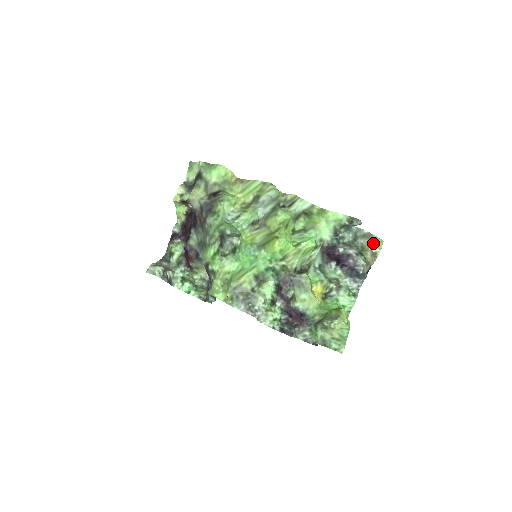
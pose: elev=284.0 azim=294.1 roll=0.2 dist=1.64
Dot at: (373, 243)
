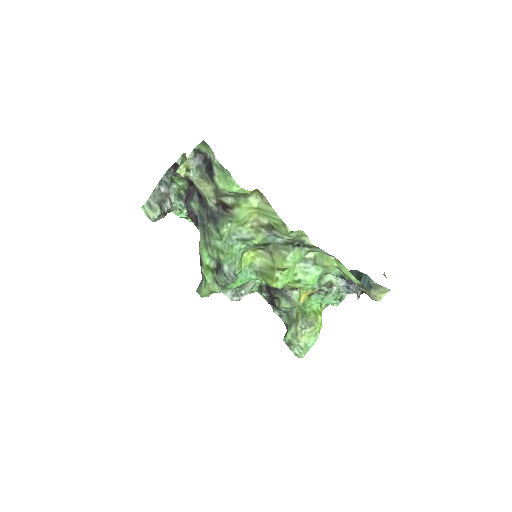
Dot at: (376, 294)
